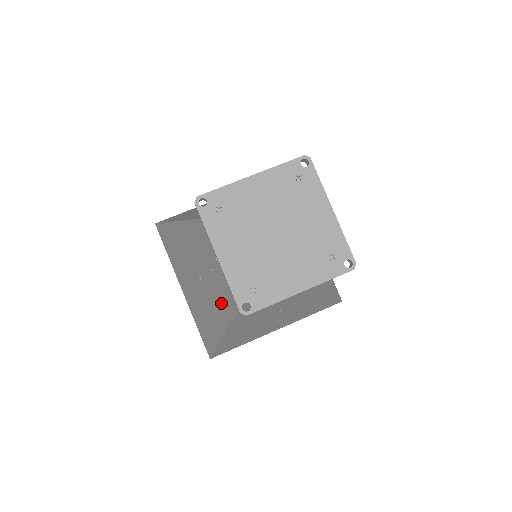
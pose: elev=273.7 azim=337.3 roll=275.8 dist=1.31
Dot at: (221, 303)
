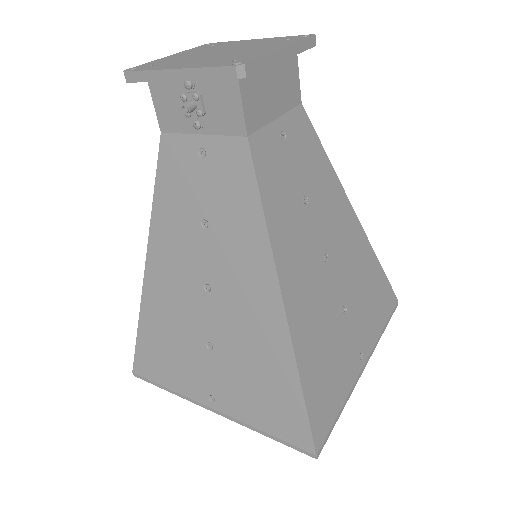
Dot at: occluded
